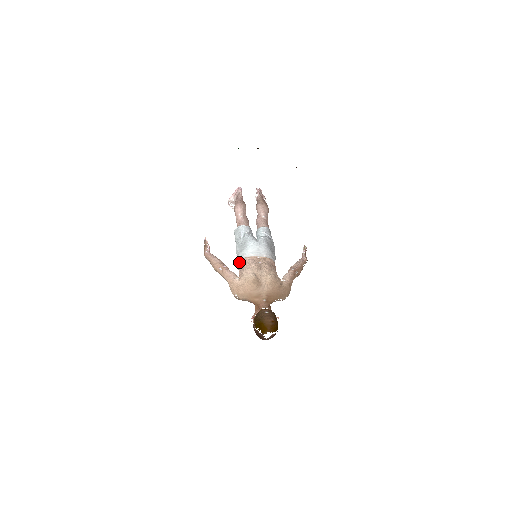
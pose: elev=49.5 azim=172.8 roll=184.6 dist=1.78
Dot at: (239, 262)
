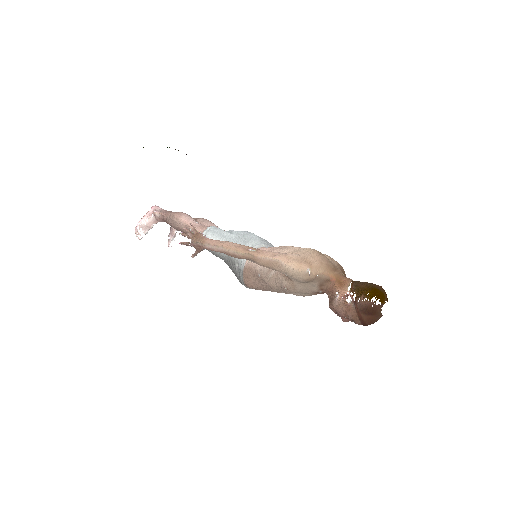
Dot at: occluded
